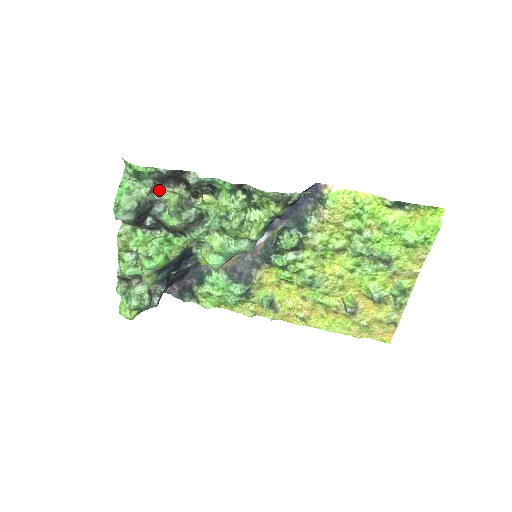
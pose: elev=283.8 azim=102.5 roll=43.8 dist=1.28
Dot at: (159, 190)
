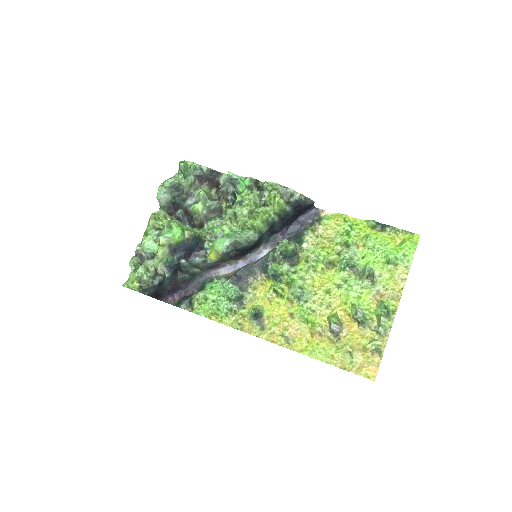
Dot at: (196, 188)
